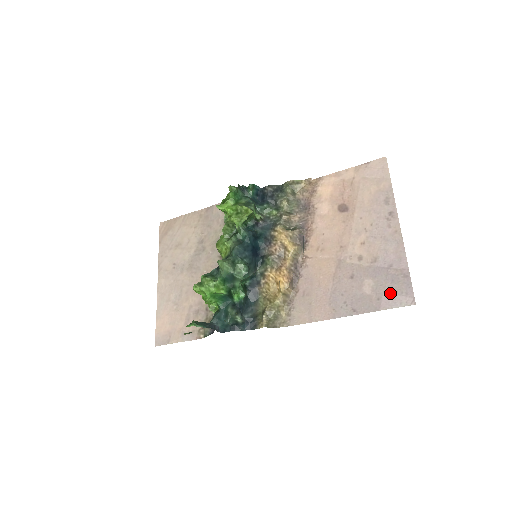
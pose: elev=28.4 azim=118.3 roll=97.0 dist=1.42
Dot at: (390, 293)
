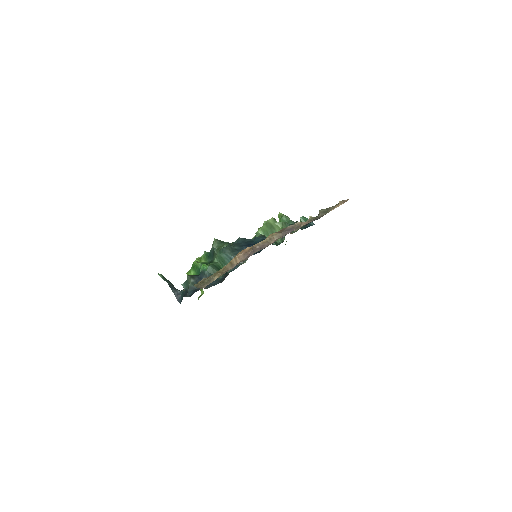
Dot at: occluded
